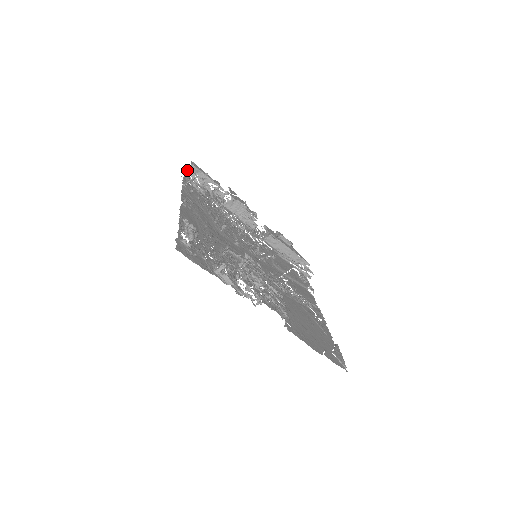
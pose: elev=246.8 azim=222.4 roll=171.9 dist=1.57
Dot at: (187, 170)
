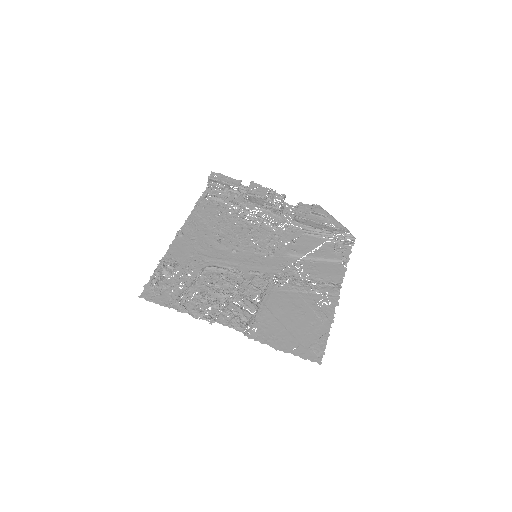
Dot at: (209, 182)
